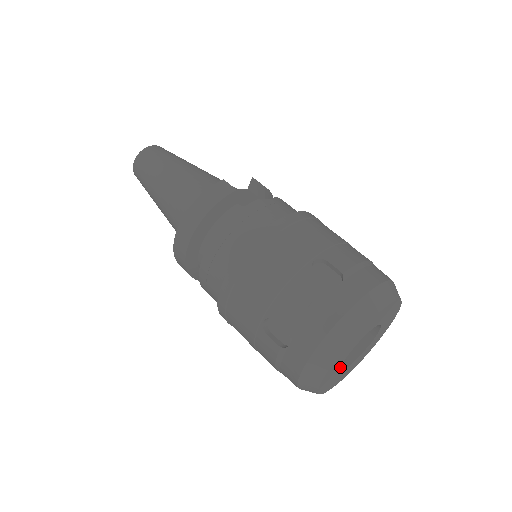
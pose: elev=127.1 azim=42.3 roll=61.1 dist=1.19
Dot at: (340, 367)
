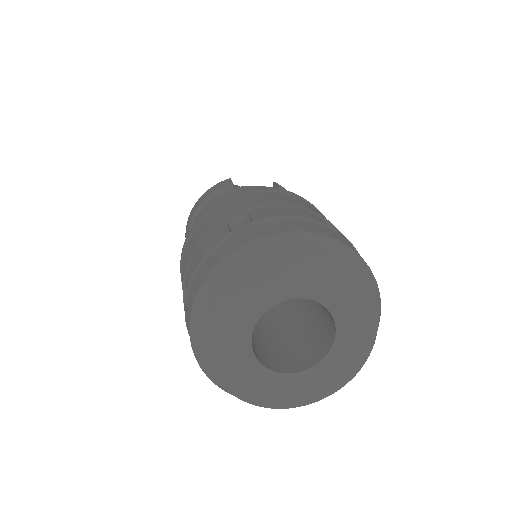
Dot at: (254, 355)
